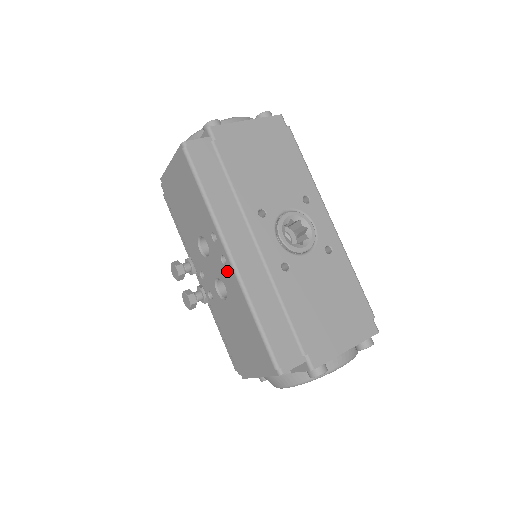
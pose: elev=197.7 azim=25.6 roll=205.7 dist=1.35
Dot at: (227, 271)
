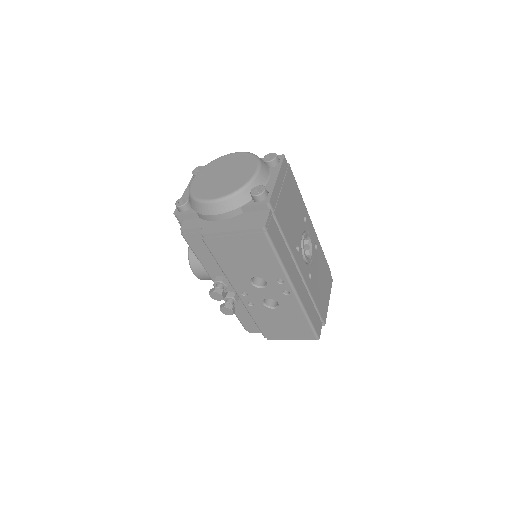
Dot at: (288, 298)
